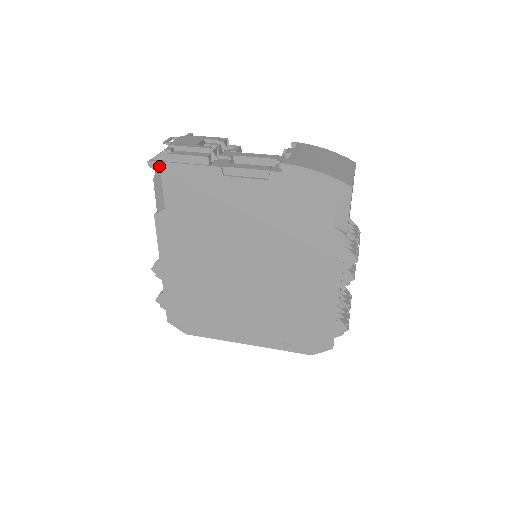
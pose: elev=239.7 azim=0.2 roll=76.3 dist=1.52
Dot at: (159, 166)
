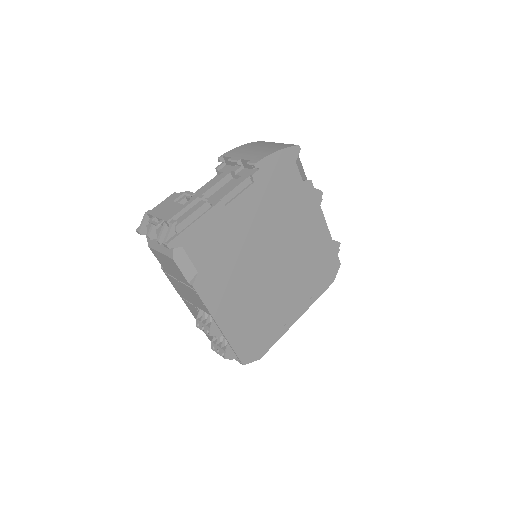
Dot at: (177, 241)
